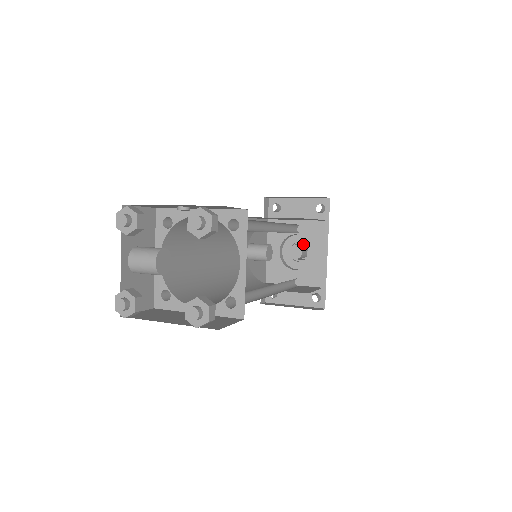
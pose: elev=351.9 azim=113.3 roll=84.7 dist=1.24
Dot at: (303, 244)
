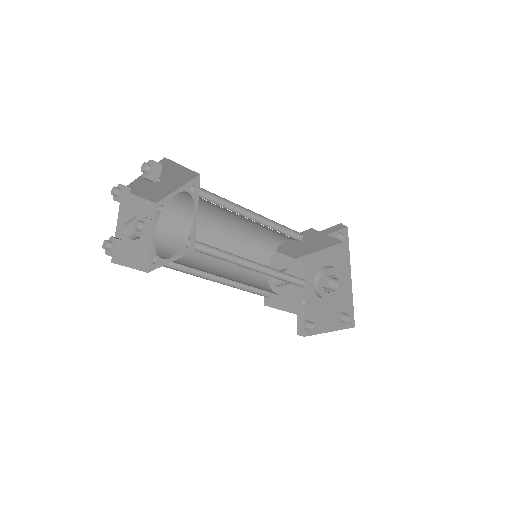
Dot at: occluded
